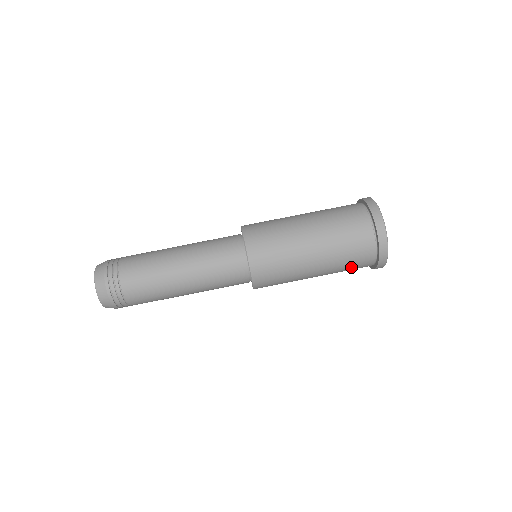
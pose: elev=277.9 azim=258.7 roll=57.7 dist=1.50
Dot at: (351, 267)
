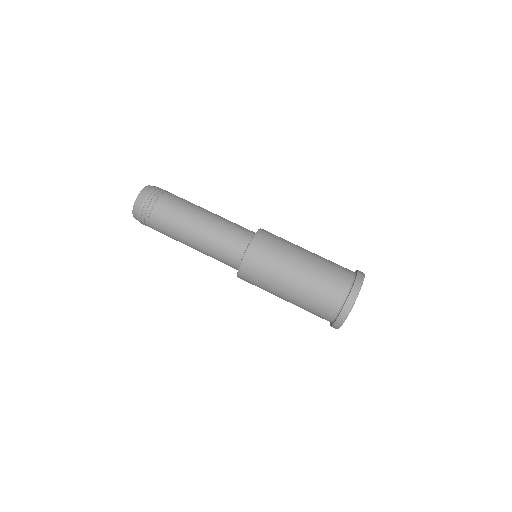
Dot at: (324, 292)
